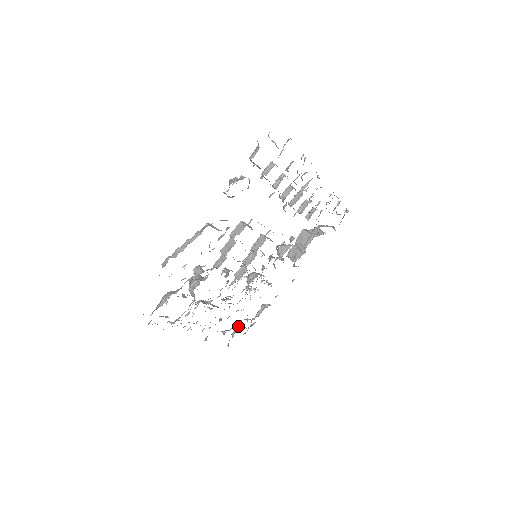
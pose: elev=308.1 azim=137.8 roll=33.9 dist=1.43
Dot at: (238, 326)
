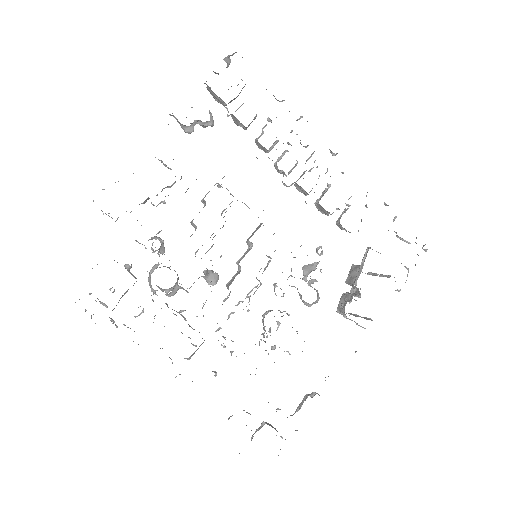
Dot at: occluded
